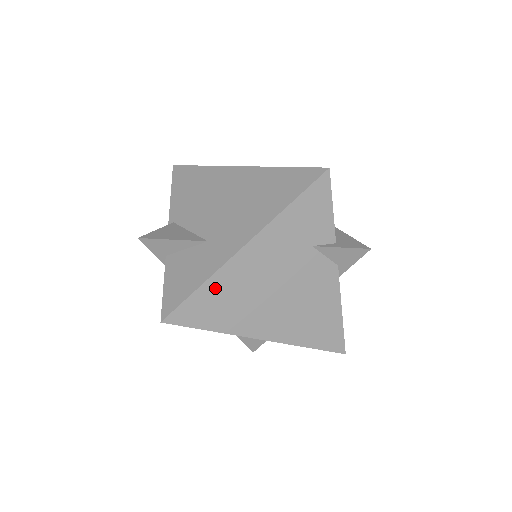
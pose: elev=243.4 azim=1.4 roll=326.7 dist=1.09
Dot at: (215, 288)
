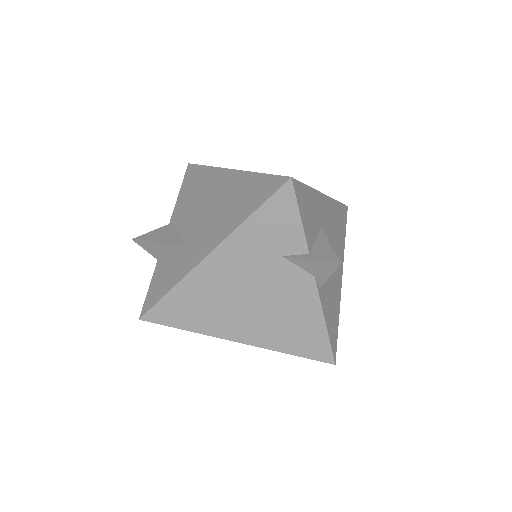
Dot at: (185, 292)
